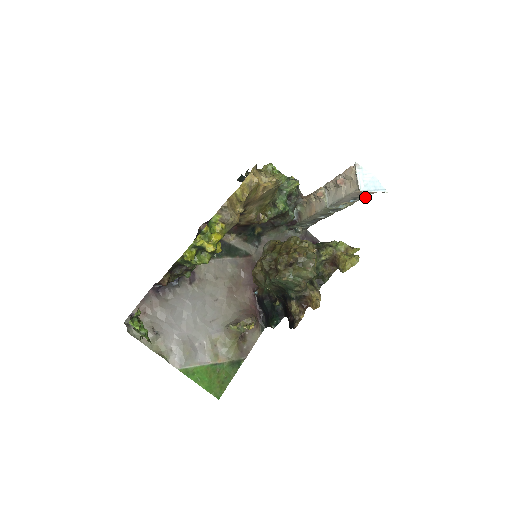
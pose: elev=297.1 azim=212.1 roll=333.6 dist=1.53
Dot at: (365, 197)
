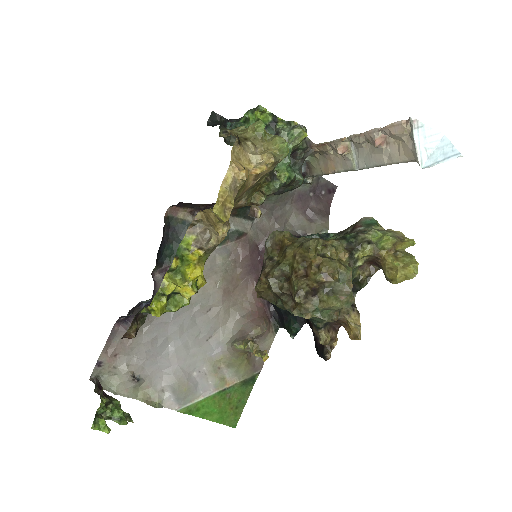
Dot at: occluded
